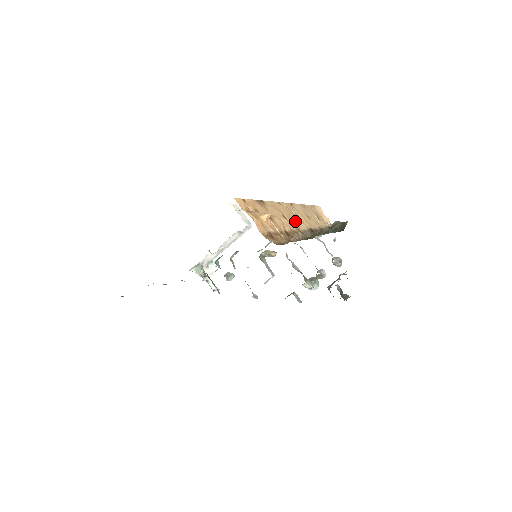
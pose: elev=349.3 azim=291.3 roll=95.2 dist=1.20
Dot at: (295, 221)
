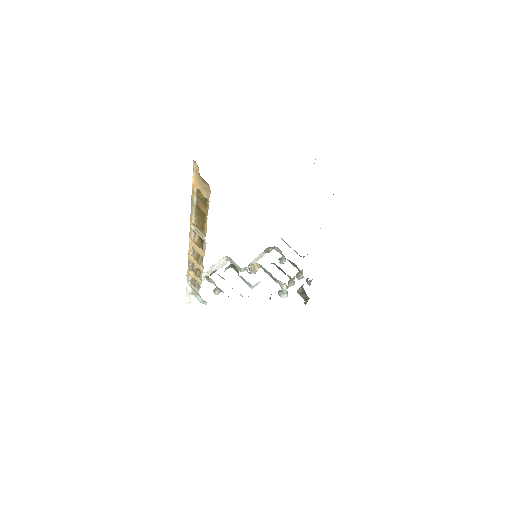
Dot at: occluded
